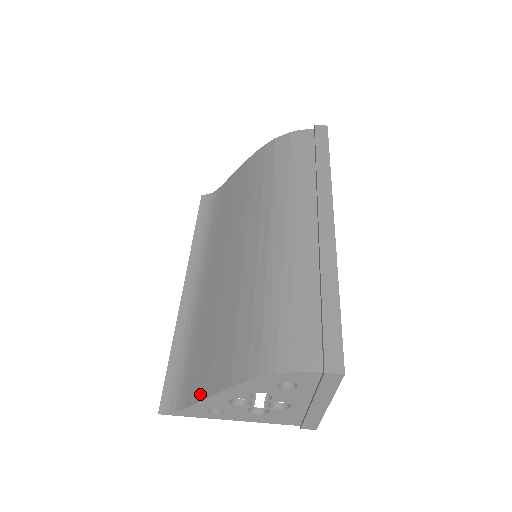
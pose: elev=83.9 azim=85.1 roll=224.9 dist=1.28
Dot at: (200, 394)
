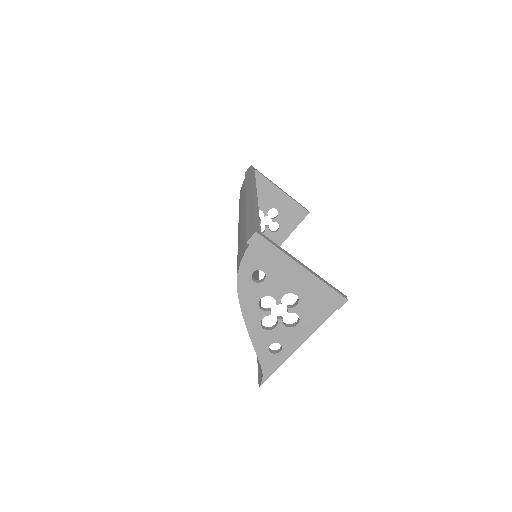
Dot at: occluded
